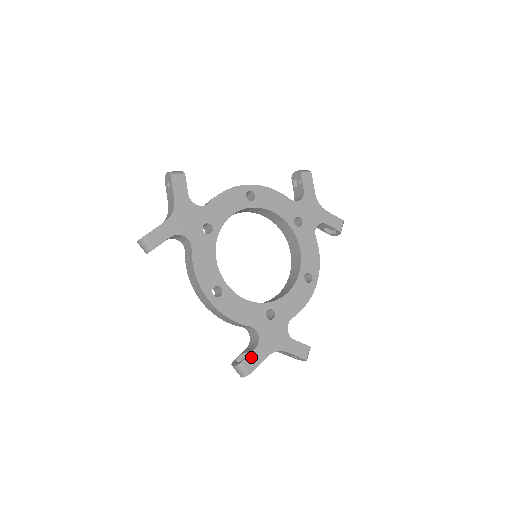
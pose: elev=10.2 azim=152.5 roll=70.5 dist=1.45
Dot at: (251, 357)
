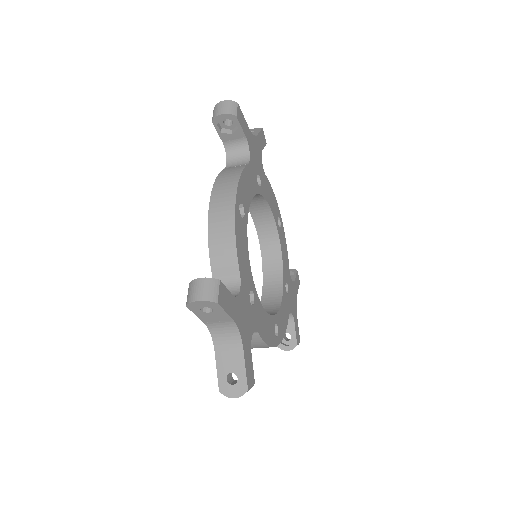
Dot at: (227, 294)
